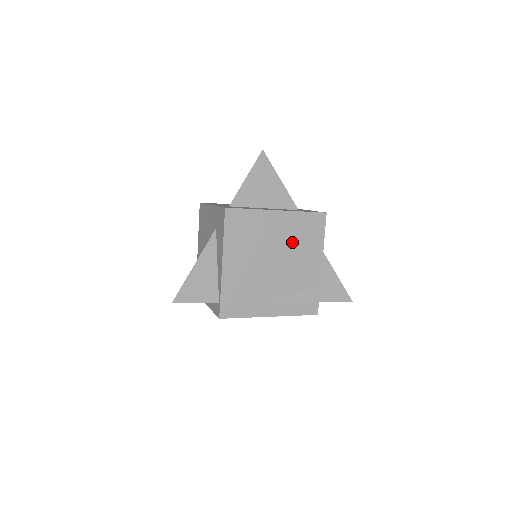
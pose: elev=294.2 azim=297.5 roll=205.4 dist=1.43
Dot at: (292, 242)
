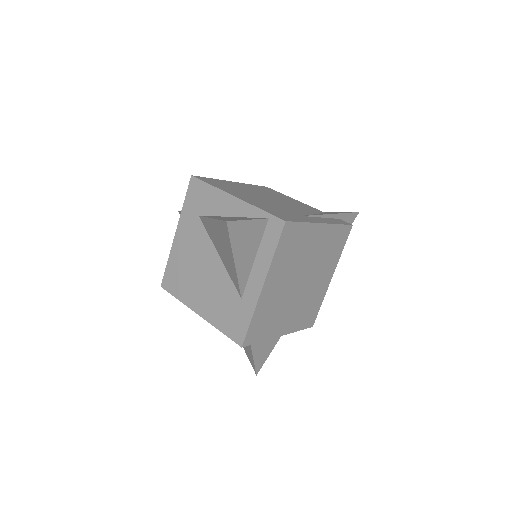
Dot at: (268, 194)
